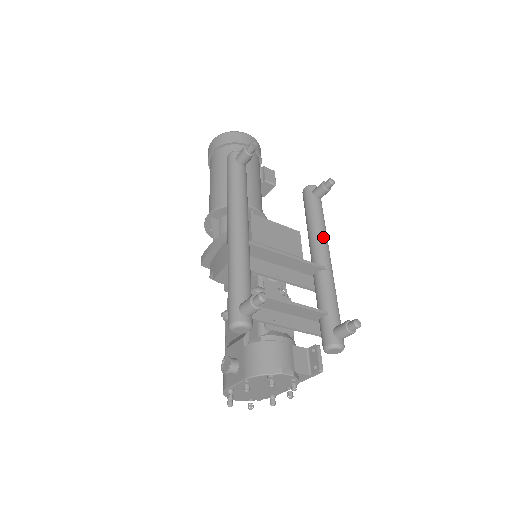
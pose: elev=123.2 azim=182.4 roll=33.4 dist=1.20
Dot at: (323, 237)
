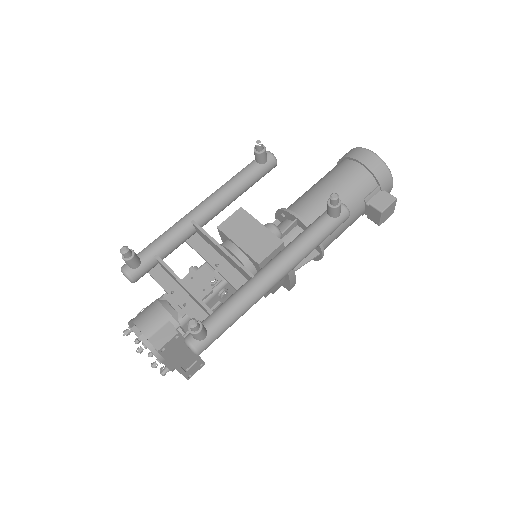
Dot at: (287, 251)
